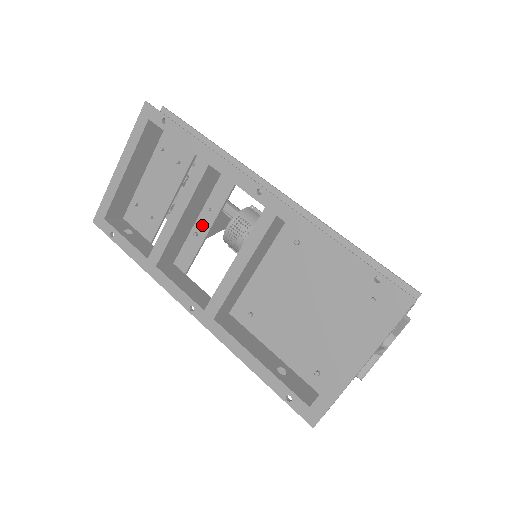
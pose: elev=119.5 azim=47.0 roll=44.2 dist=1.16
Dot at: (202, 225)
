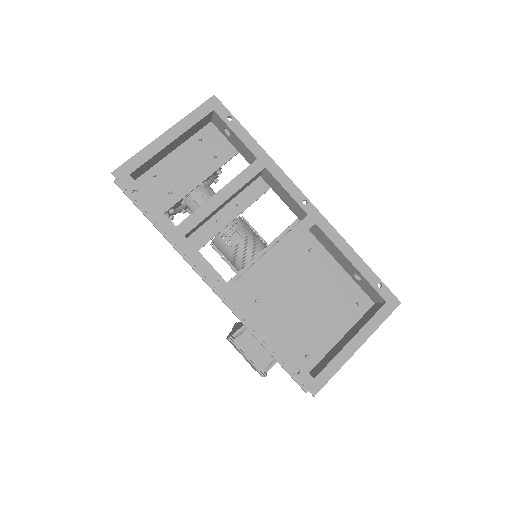
Dot at: (226, 215)
